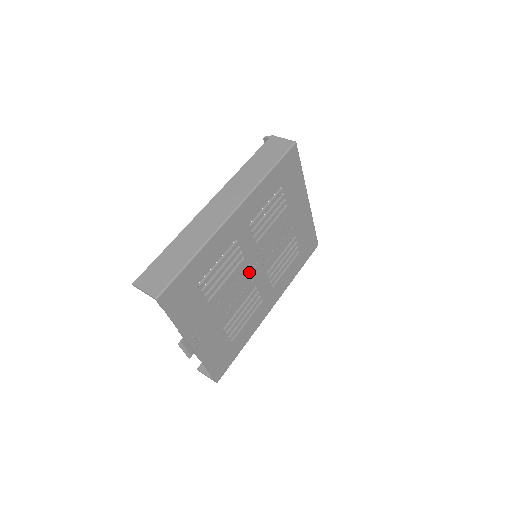
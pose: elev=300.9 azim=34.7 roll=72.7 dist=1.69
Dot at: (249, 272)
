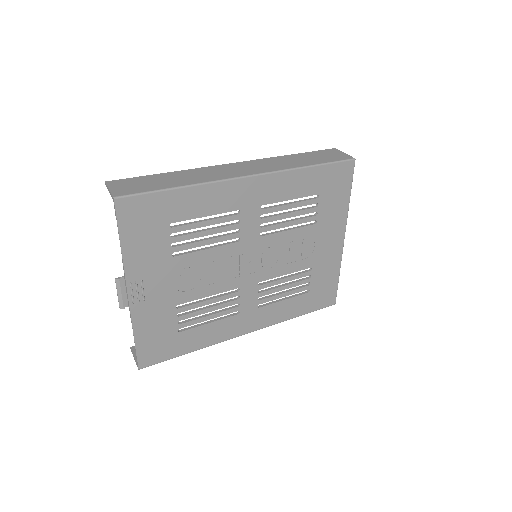
Dot at: (238, 263)
